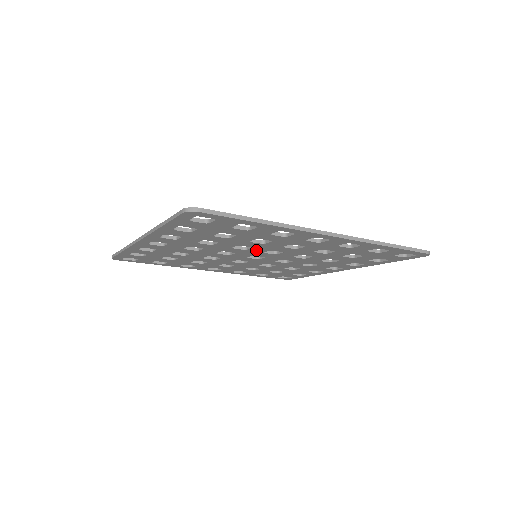
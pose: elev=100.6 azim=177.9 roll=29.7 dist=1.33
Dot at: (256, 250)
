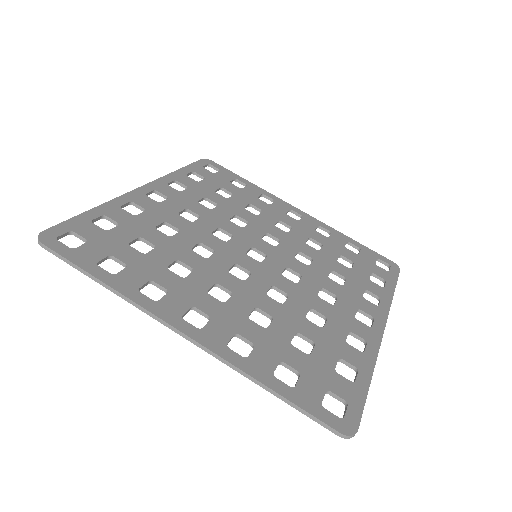
Dot at: (281, 286)
